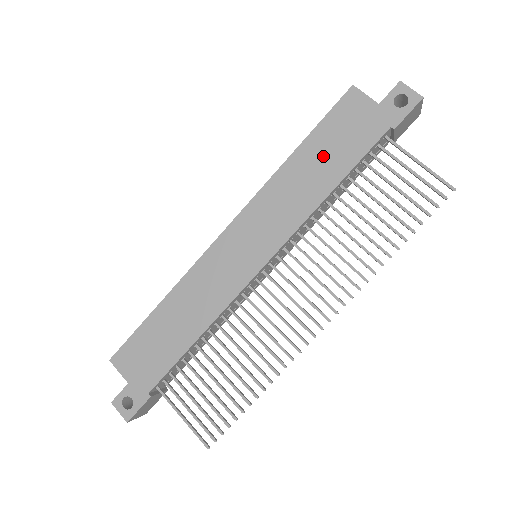
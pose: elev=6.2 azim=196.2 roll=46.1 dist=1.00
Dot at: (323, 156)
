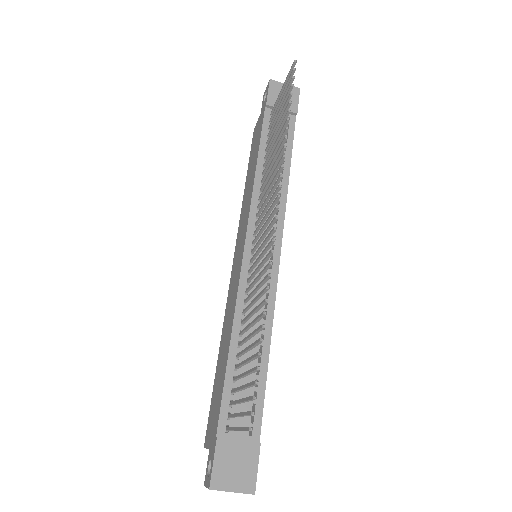
Dot at: (252, 164)
